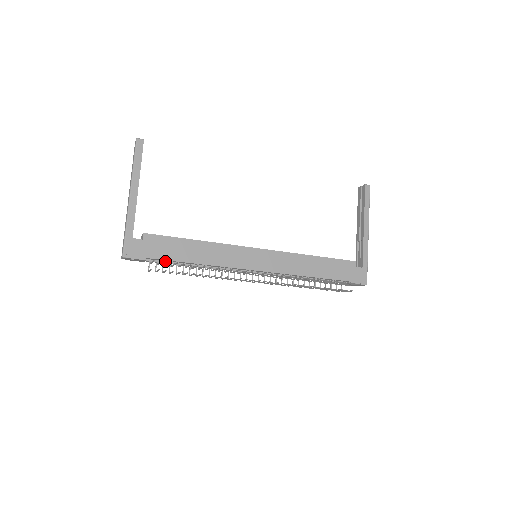
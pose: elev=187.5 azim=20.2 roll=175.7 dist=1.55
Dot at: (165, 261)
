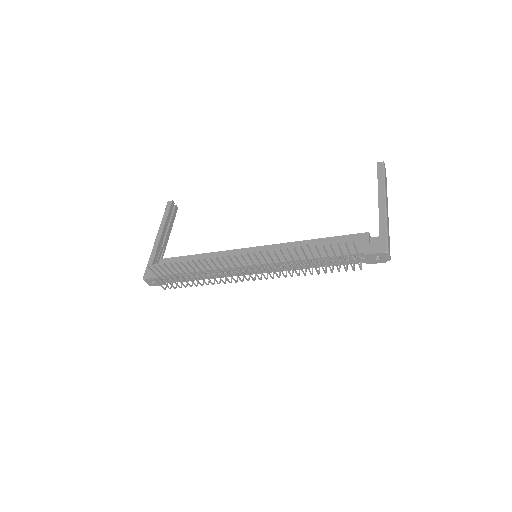
Dot at: occluded
